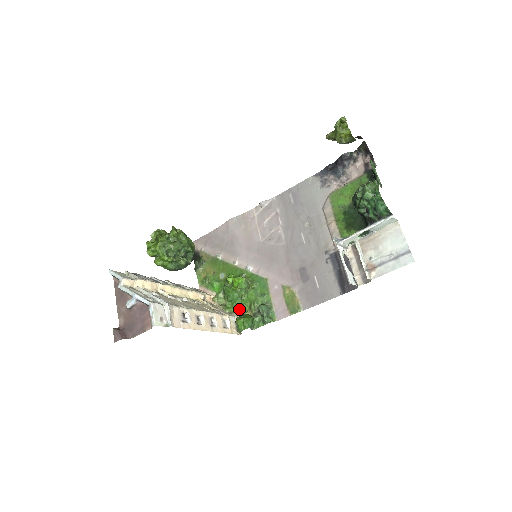
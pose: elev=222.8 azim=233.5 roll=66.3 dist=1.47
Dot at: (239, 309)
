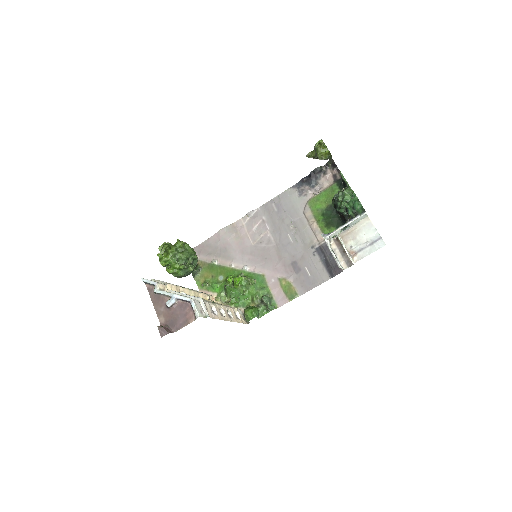
Dot at: (242, 303)
